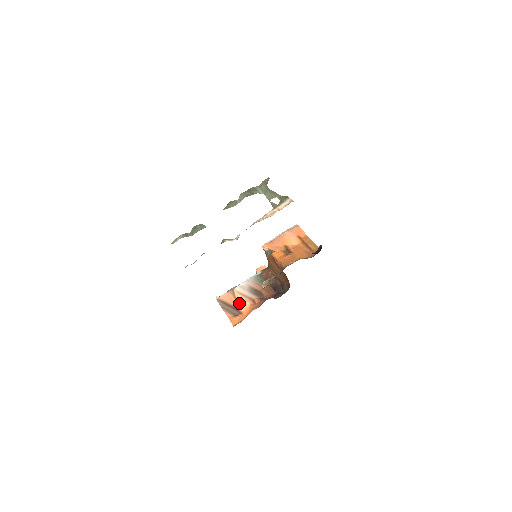
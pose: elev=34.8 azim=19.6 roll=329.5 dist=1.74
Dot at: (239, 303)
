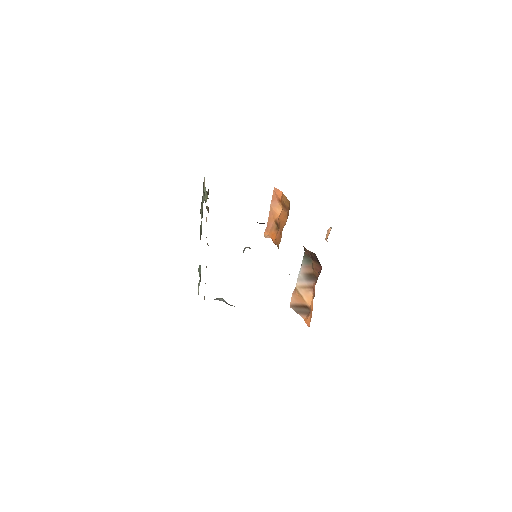
Dot at: (304, 299)
